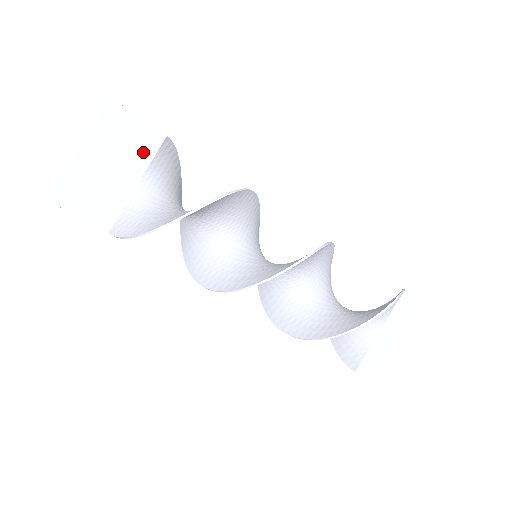
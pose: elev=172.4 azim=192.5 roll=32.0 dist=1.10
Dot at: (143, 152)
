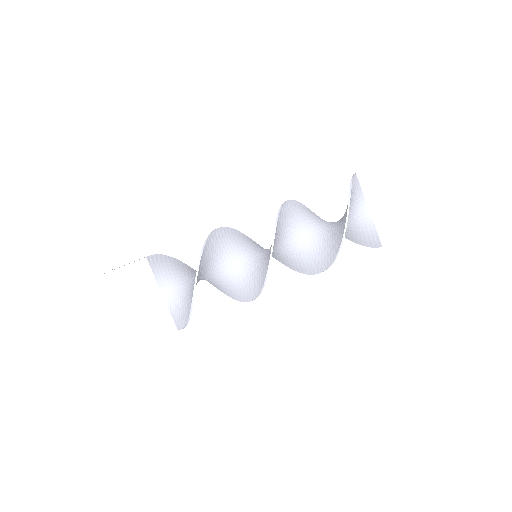
Dot at: (146, 278)
